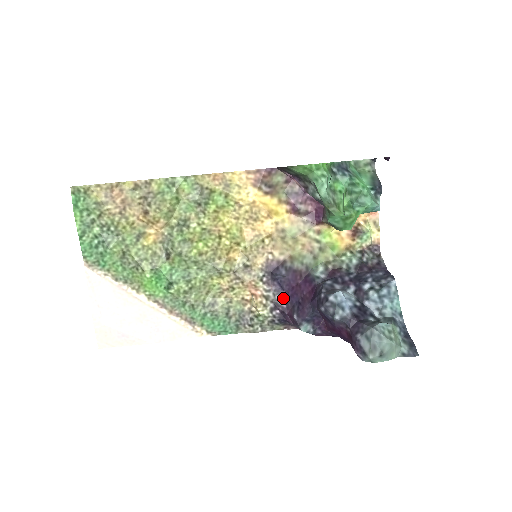
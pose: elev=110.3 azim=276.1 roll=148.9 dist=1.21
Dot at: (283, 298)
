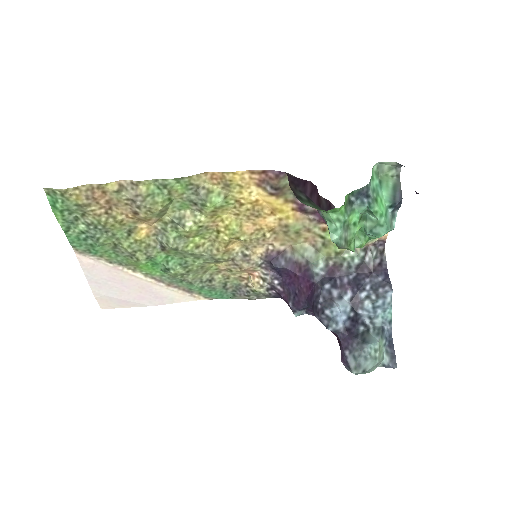
Dot at: (280, 283)
